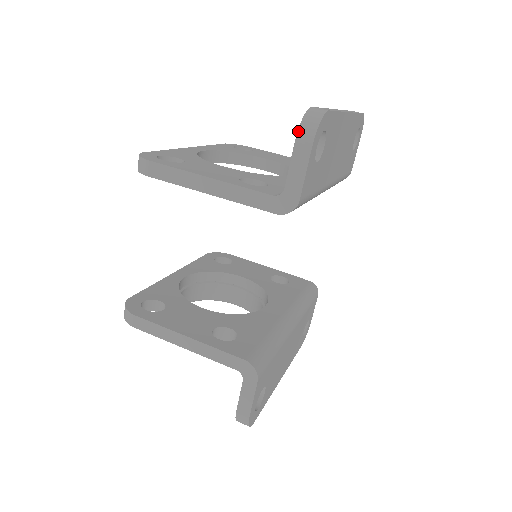
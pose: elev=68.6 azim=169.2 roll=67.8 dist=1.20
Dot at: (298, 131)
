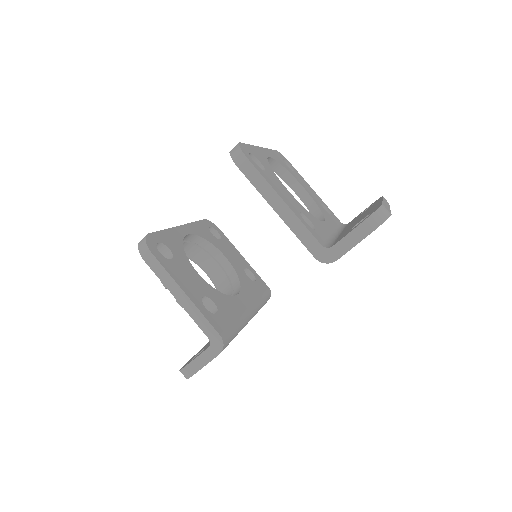
Dot at: (368, 218)
